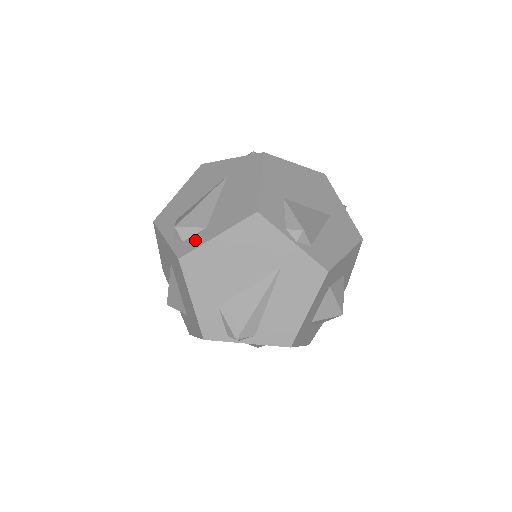
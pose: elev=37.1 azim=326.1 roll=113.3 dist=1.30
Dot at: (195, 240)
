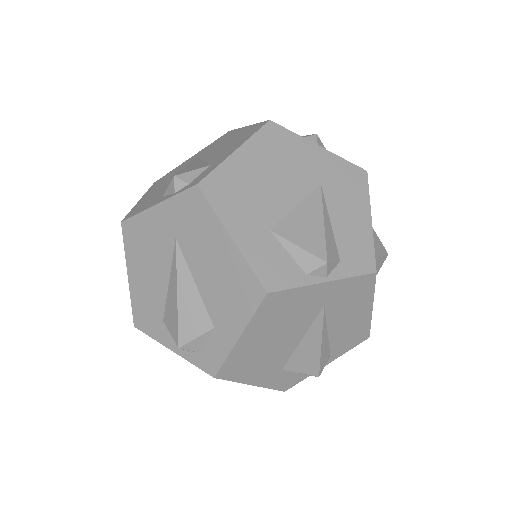
Dot at: (214, 349)
